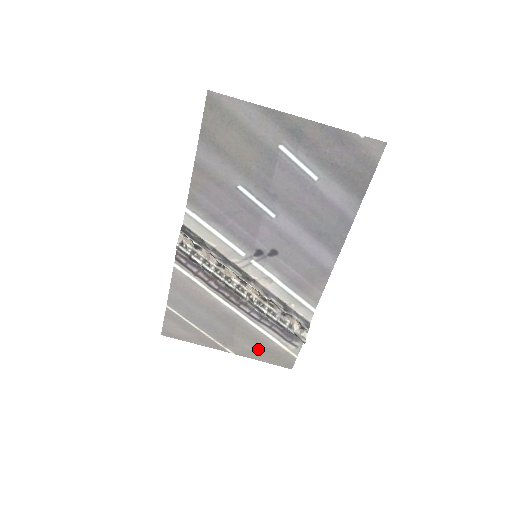
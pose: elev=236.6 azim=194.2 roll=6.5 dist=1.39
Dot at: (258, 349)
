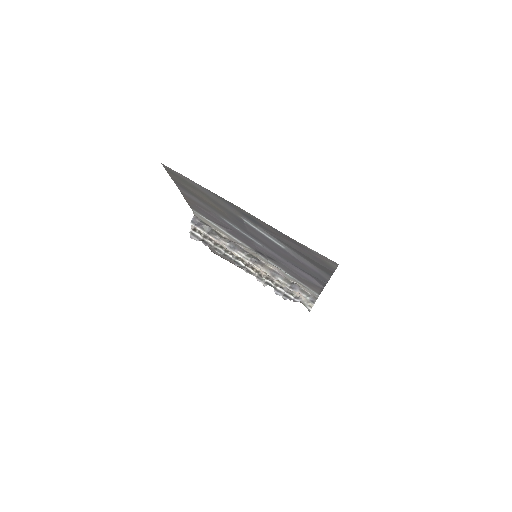
Dot at: occluded
